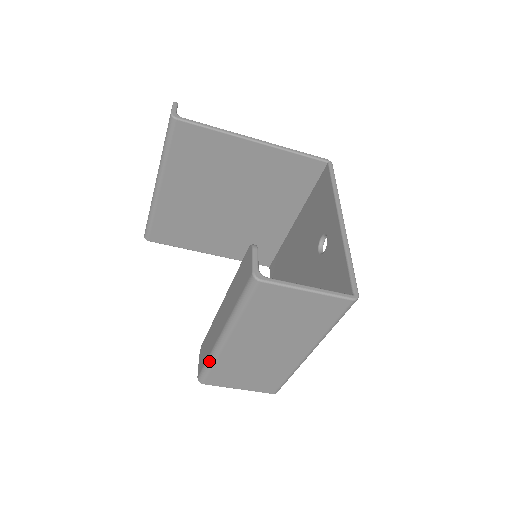
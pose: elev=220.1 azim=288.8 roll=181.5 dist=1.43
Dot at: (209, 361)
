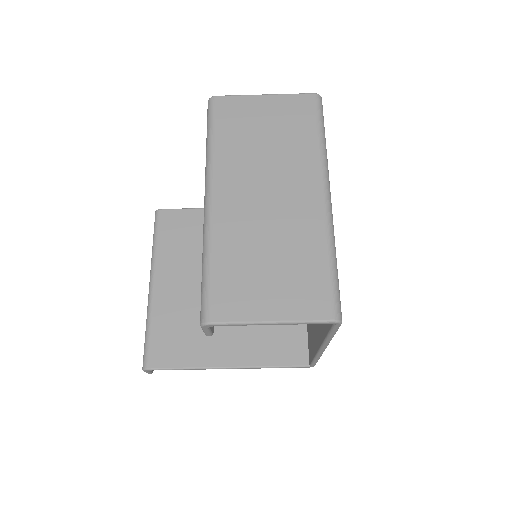
Dot at: (203, 258)
